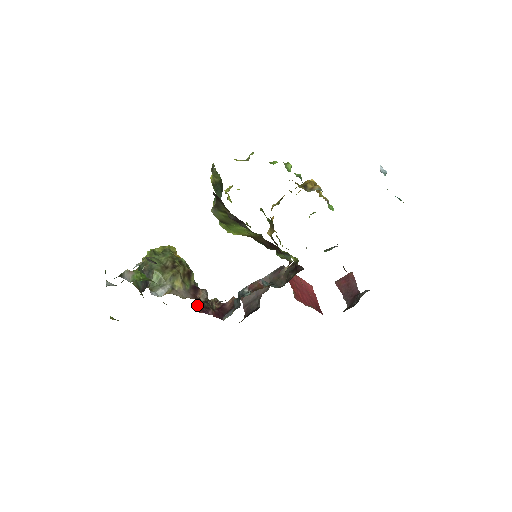
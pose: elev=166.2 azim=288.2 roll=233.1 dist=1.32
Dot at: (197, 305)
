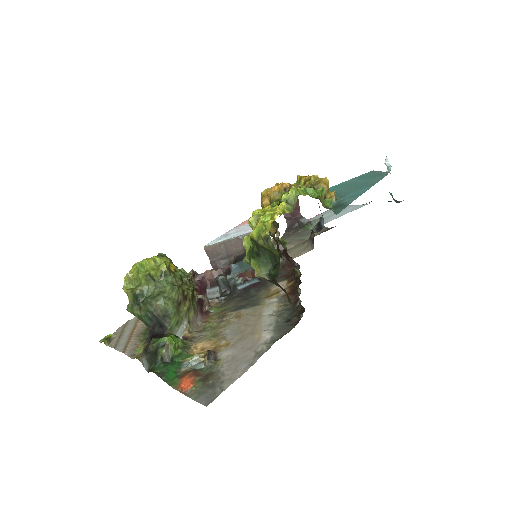
Dot at: occluded
